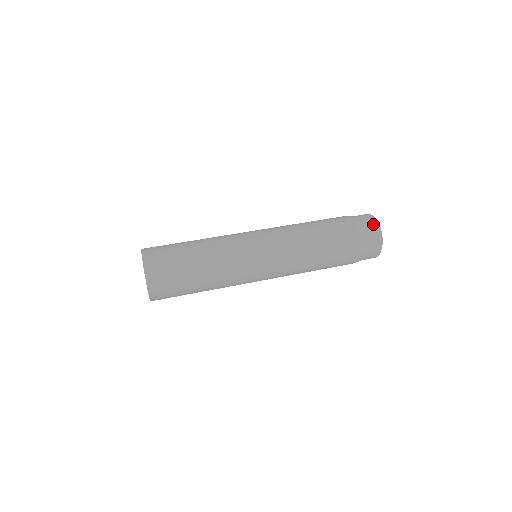
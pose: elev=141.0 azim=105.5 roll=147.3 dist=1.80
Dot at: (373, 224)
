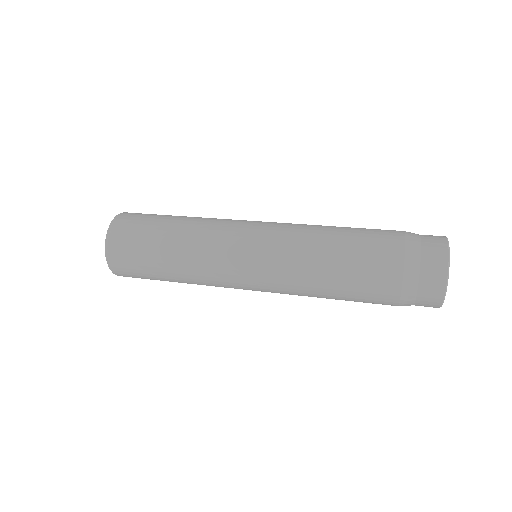
Dot at: (438, 259)
